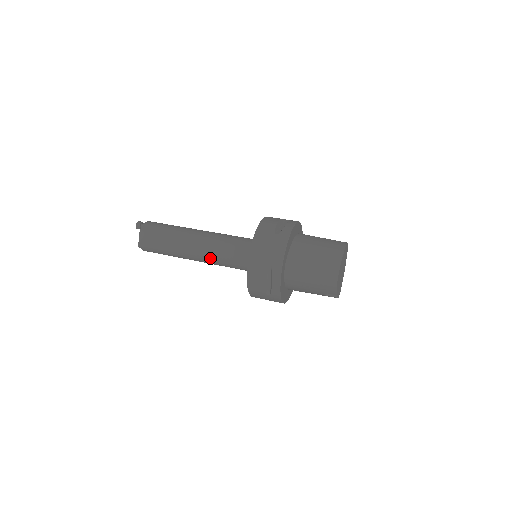
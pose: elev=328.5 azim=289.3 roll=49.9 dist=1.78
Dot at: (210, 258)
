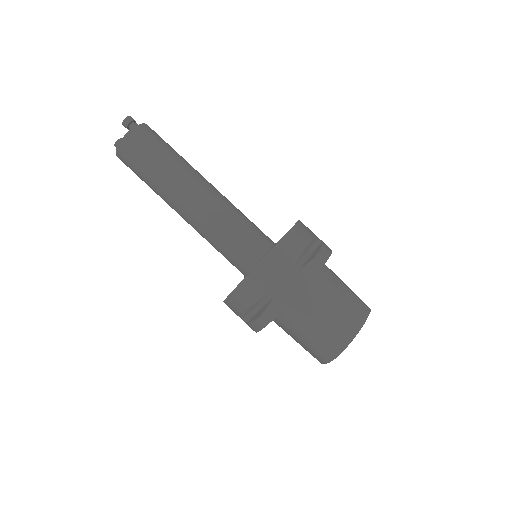
Dot at: (199, 228)
